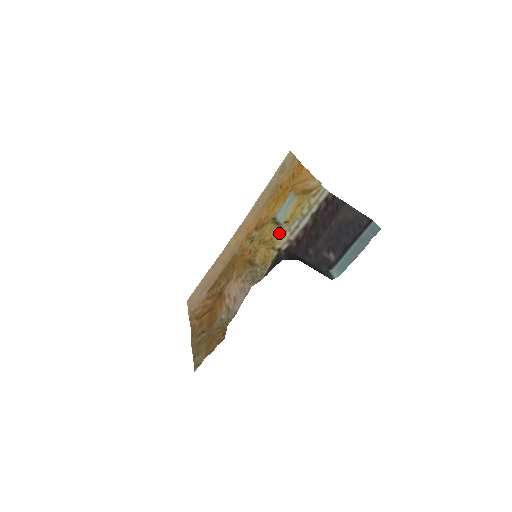
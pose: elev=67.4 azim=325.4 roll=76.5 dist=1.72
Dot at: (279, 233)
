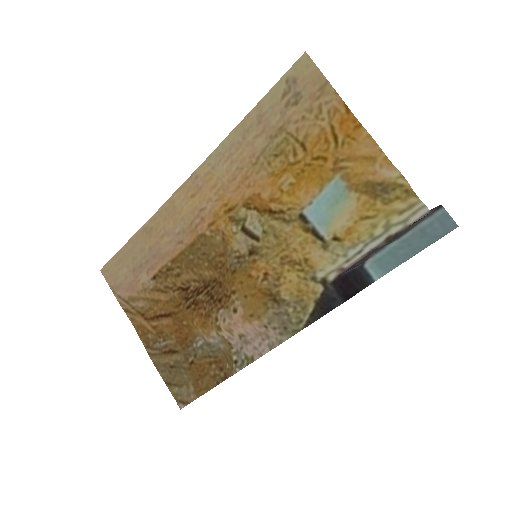
Dot at: (324, 256)
